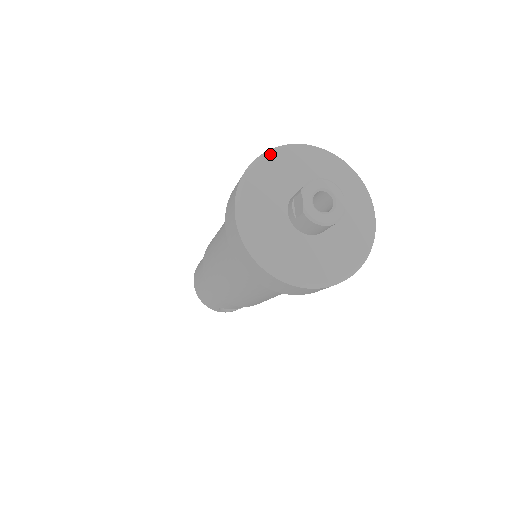
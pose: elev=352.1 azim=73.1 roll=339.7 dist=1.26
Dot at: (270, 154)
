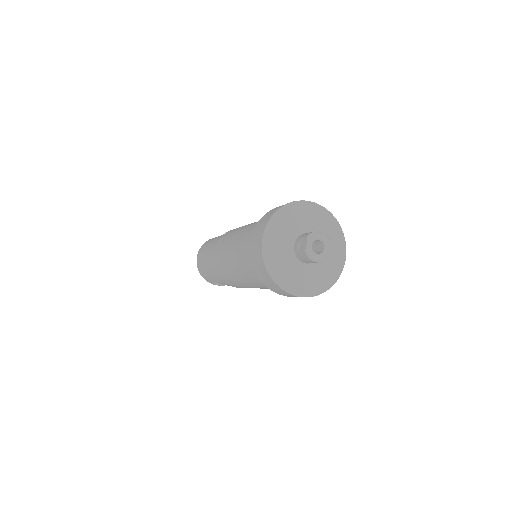
Dot at: (293, 205)
